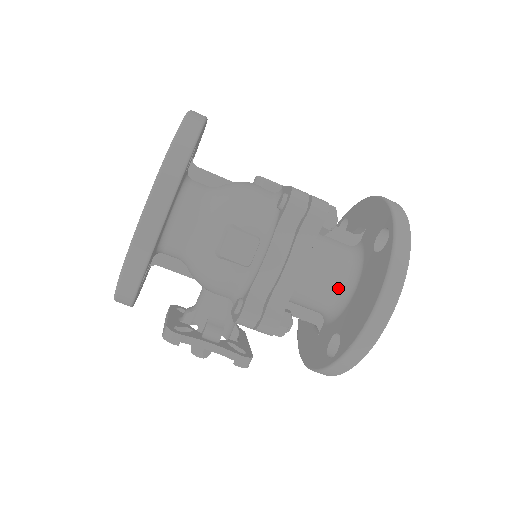
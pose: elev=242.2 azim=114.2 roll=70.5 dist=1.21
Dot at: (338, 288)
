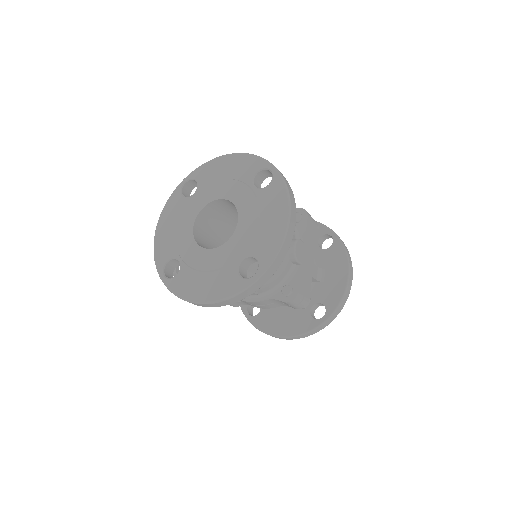
Dot at: occluded
